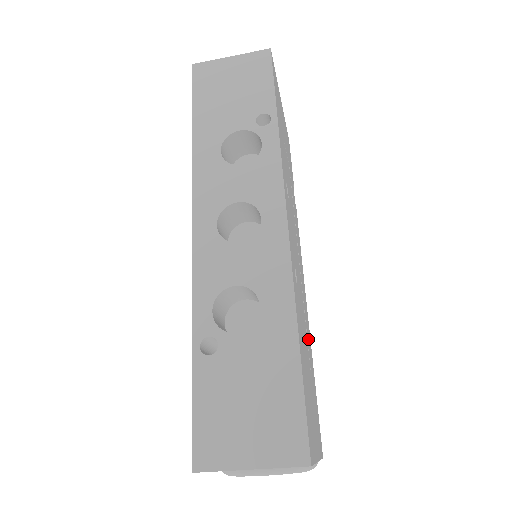
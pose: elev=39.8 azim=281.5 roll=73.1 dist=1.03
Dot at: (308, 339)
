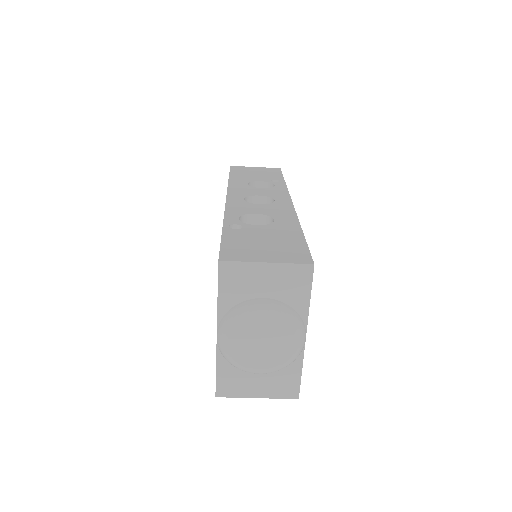
Dot at: occluded
